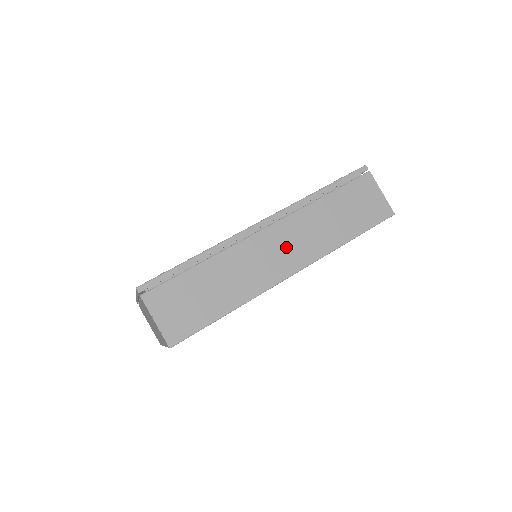
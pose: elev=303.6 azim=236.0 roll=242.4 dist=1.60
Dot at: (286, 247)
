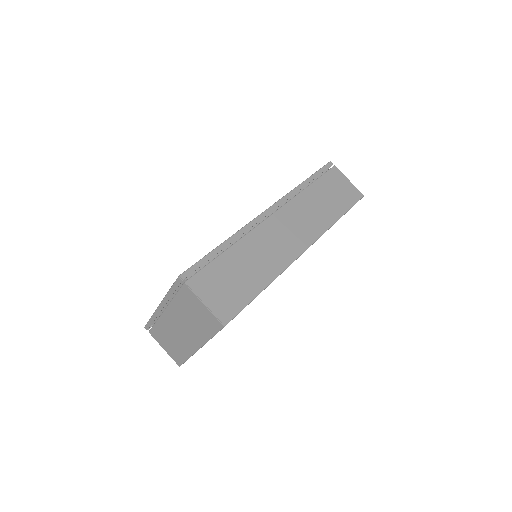
Dot at: (293, 228)
